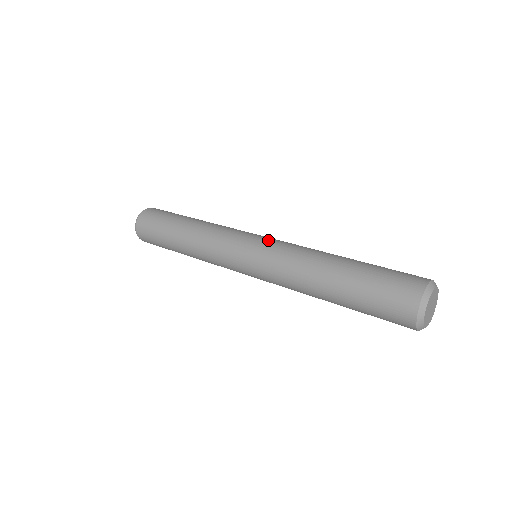
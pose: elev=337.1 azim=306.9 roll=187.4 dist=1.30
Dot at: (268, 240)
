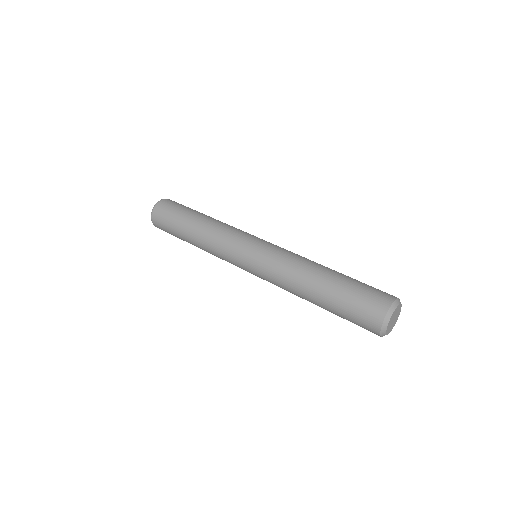
Dot at: (270, 244)
